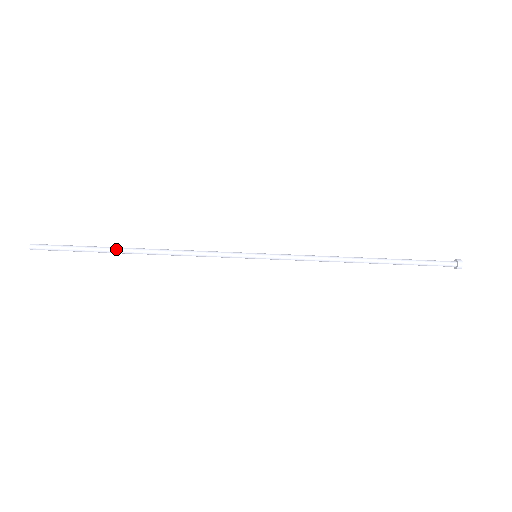
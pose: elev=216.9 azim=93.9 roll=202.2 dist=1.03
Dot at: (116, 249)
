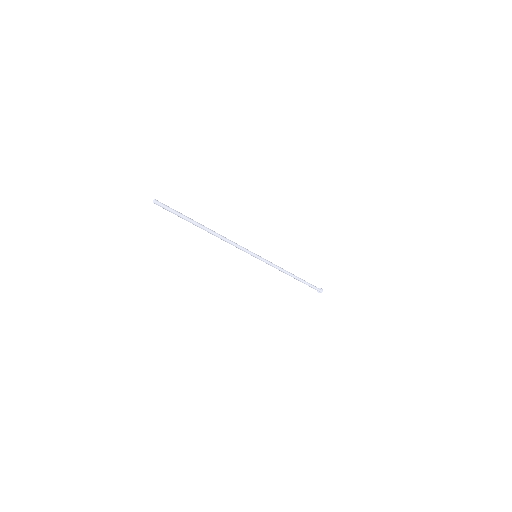
Dot at: (199, 226)
